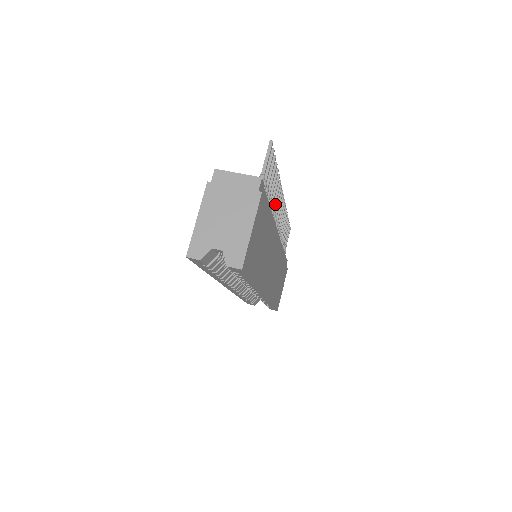
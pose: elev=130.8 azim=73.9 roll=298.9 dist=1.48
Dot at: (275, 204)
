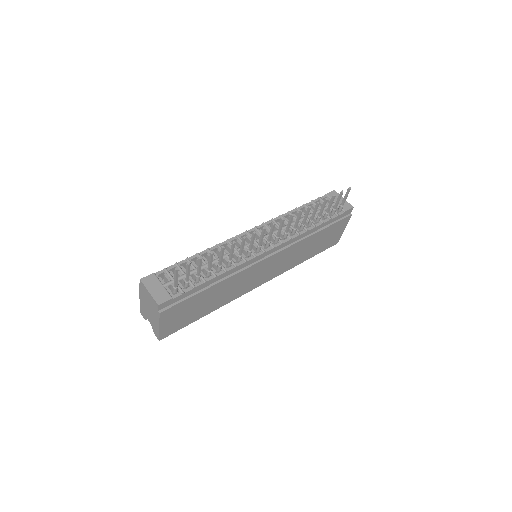
Dot at: (242, 252)
